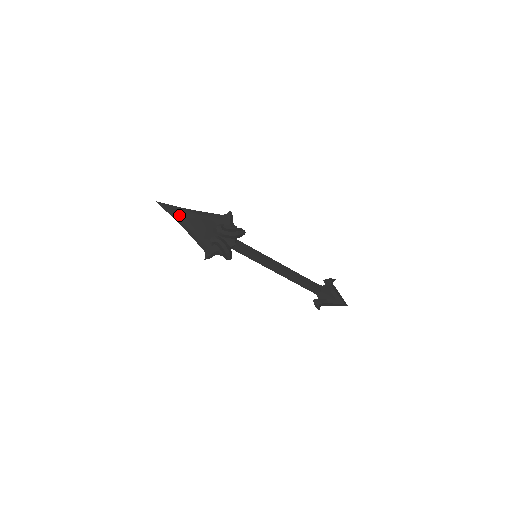
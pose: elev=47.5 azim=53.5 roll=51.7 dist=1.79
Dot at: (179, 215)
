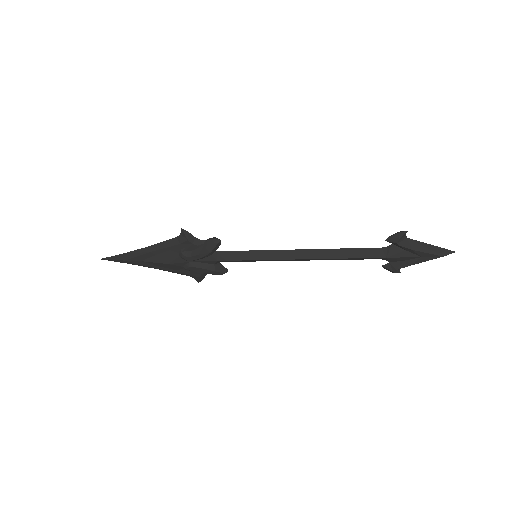
Dot at: (132, 261)
